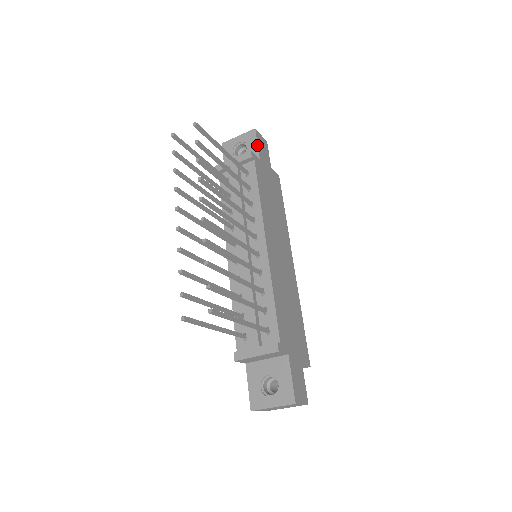
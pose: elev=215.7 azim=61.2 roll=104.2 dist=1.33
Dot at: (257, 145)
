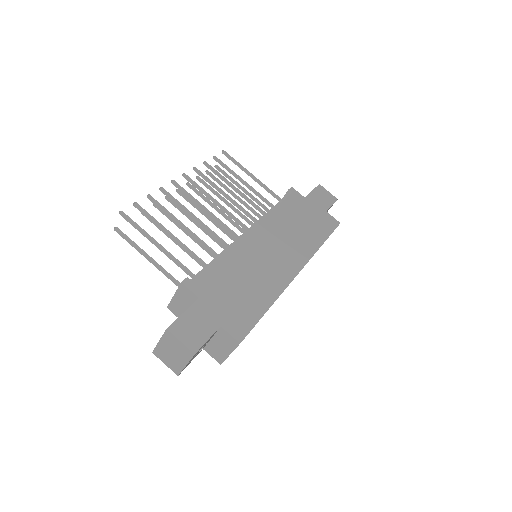
Dot at: (311, 191)
